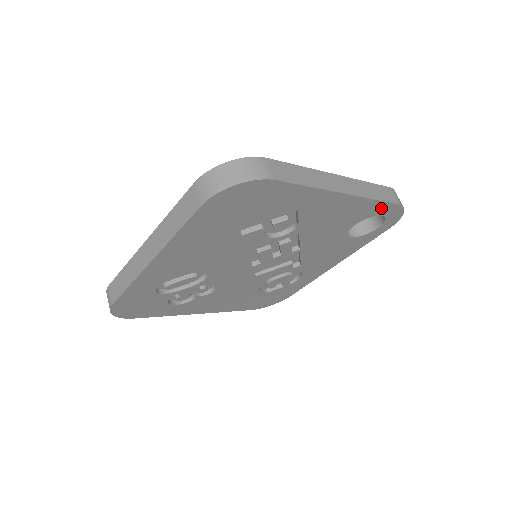
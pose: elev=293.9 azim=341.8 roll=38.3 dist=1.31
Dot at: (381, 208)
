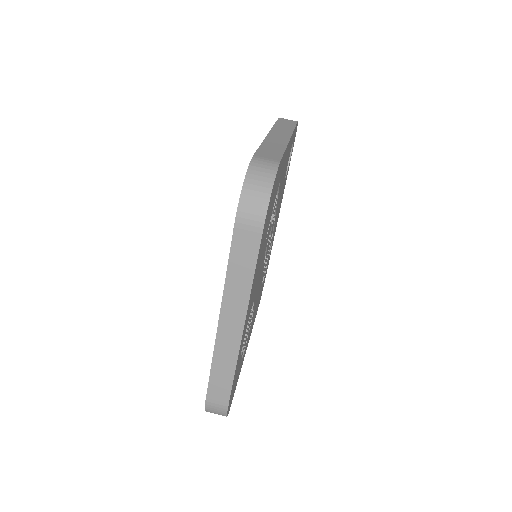
Dot at: (294, 134)
